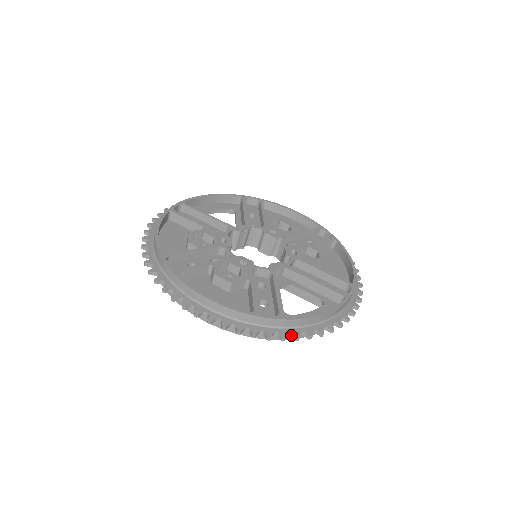
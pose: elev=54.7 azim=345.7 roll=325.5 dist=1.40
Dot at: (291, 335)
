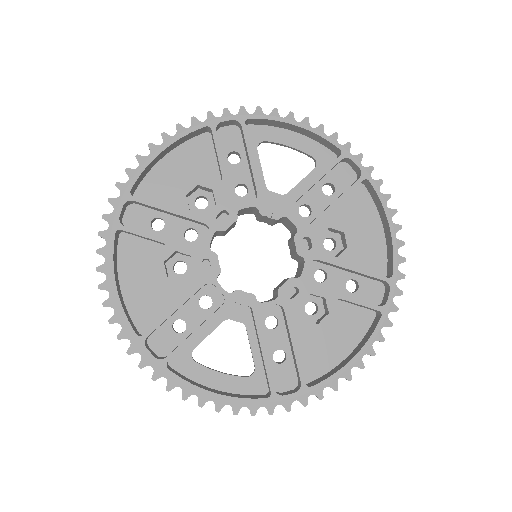
Dot at: (167, 380)
